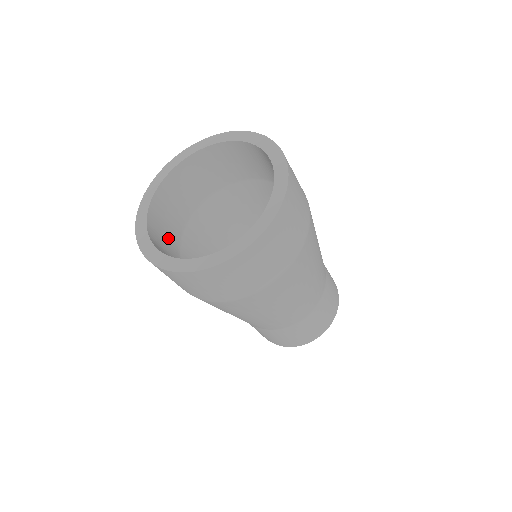
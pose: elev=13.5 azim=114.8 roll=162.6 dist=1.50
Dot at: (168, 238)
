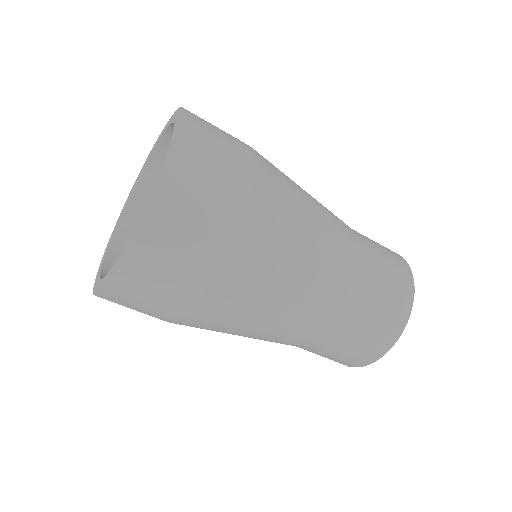
Dot at: occluded
